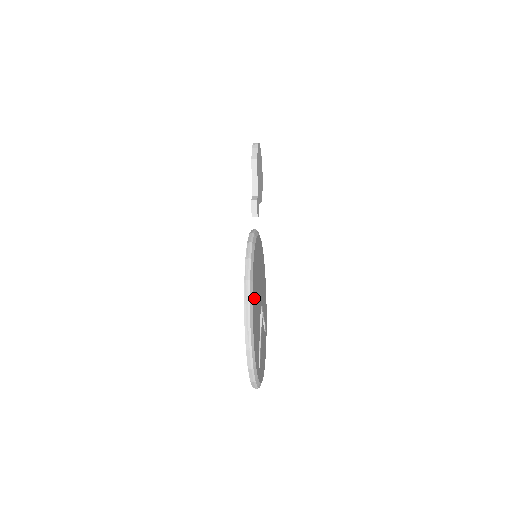
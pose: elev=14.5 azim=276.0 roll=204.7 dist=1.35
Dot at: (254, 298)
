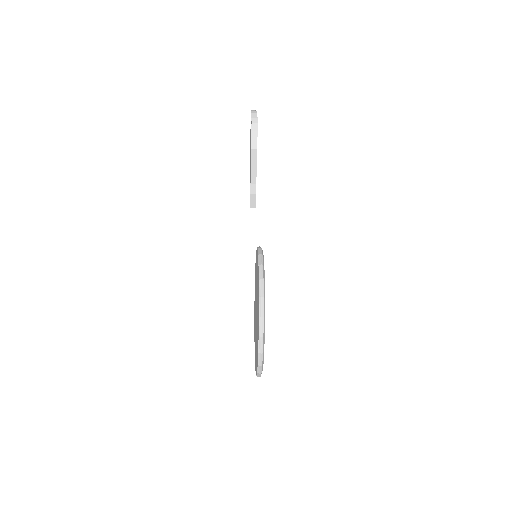
Dot at: (256, 302)
